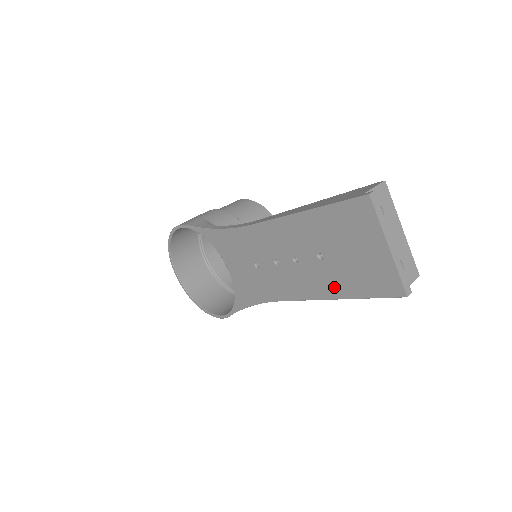
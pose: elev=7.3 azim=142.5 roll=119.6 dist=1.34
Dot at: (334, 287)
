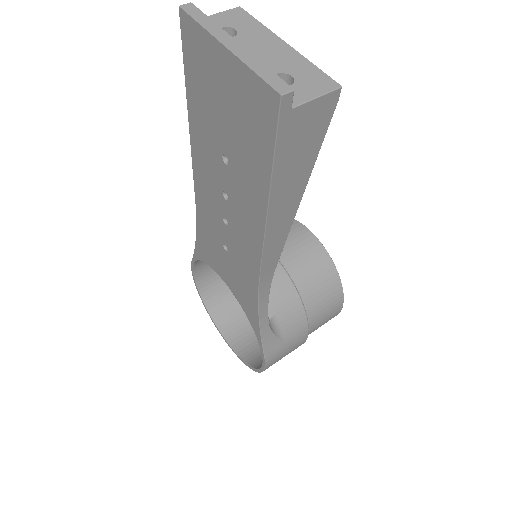
Dot at: (255, 189)
